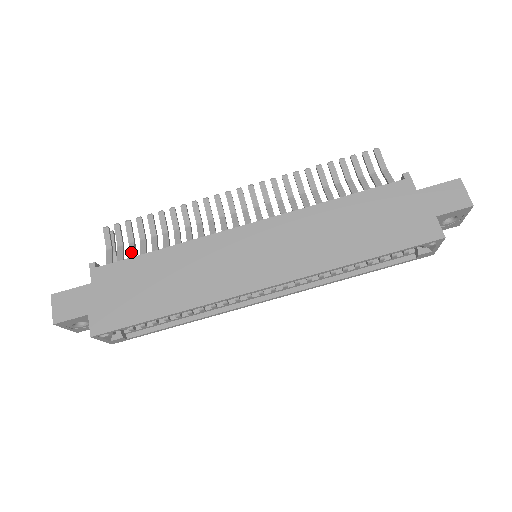
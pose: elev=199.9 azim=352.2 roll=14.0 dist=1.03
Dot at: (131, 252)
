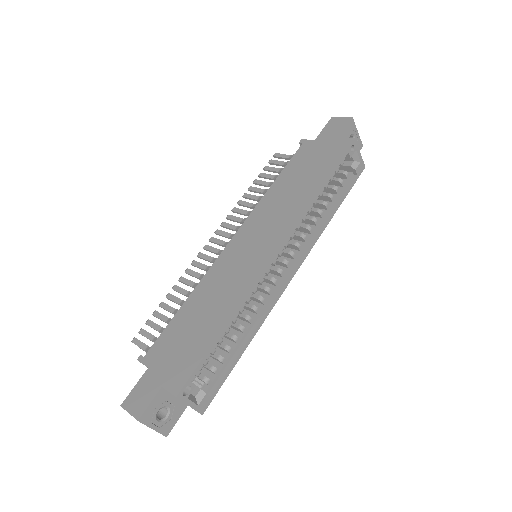
Dot at: occluded
